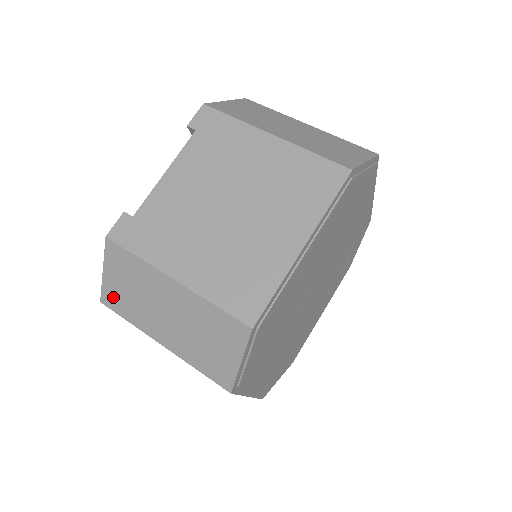
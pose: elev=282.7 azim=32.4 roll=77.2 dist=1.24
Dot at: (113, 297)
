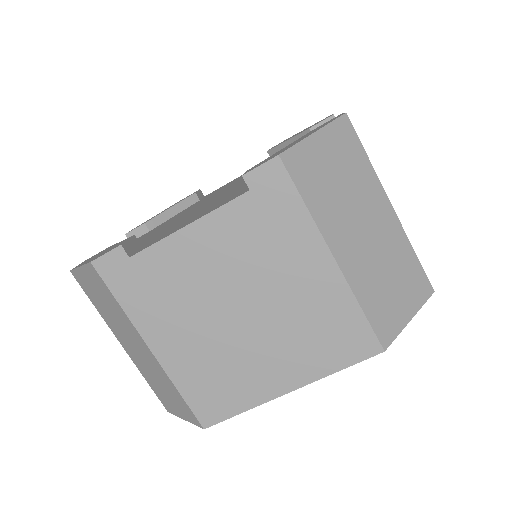
Dot at: (84, 285)
